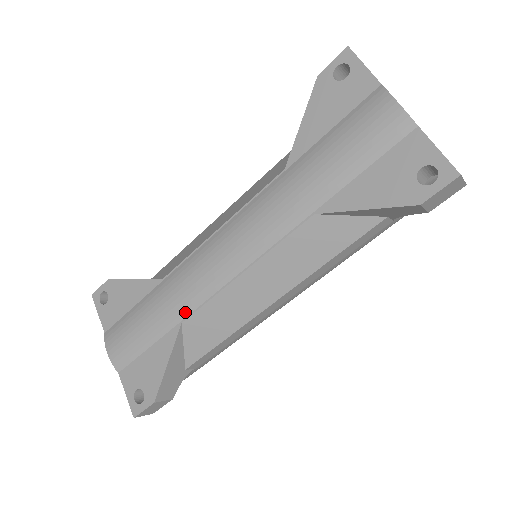
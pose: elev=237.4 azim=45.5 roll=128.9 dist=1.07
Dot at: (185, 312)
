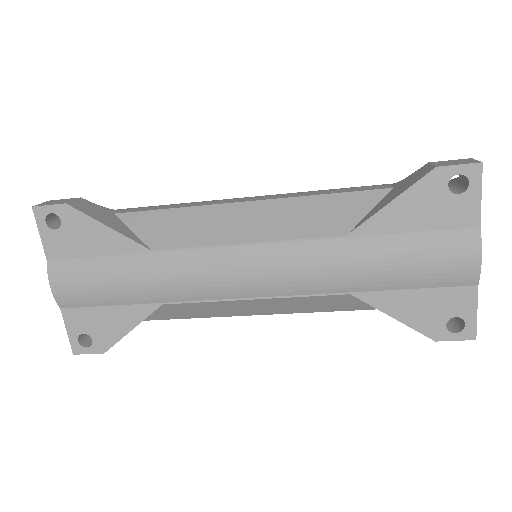
Dot at: (171, 299)
